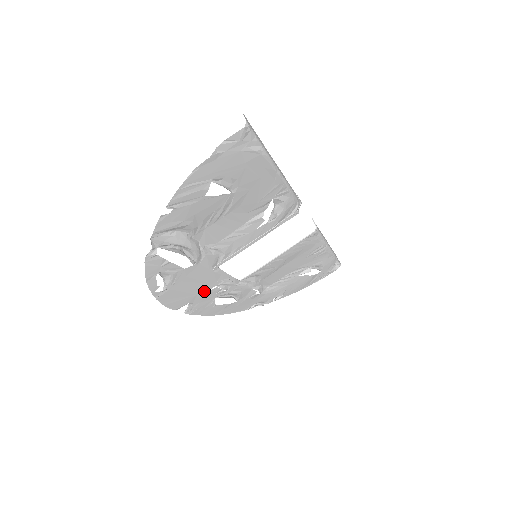
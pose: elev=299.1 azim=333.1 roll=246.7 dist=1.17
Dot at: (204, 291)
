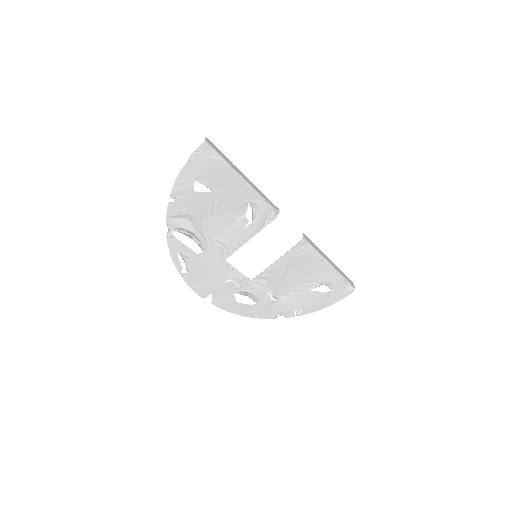
Dot at: (221, 283)
